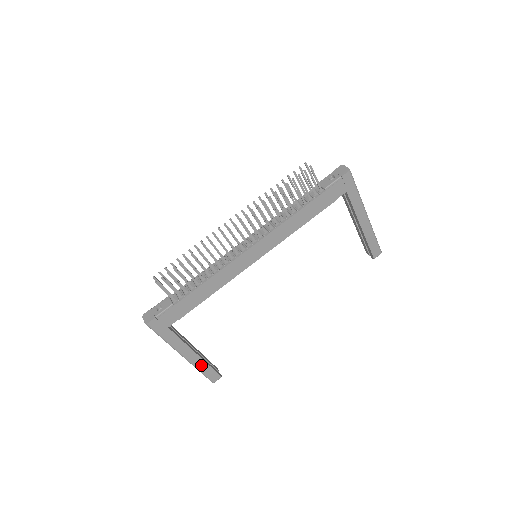
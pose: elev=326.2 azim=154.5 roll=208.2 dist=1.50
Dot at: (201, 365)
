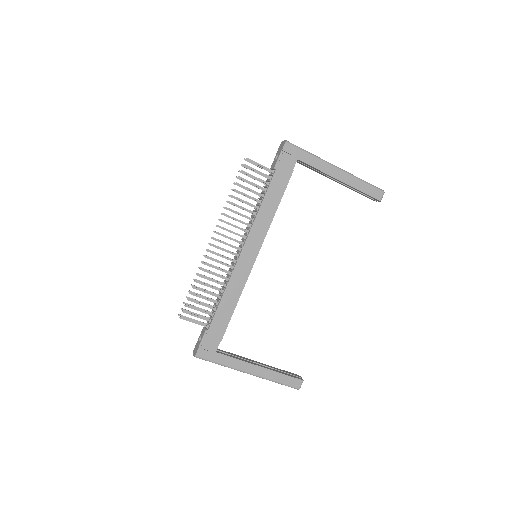
Dot at: (273, 376)
